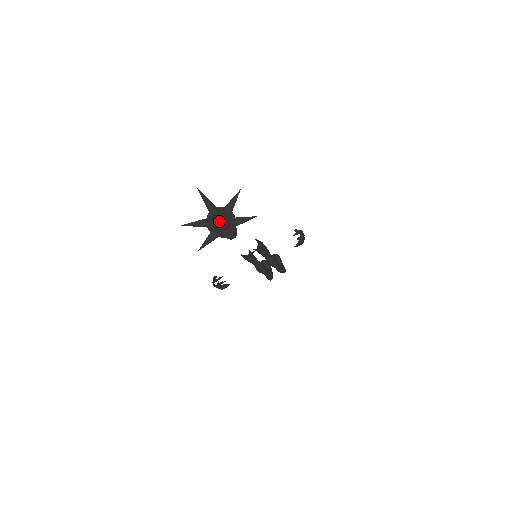
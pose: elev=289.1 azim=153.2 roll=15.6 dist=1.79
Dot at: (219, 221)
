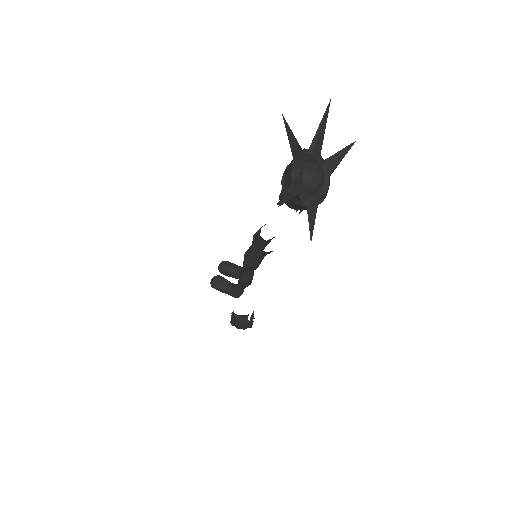
Dot at: (314, 173)
